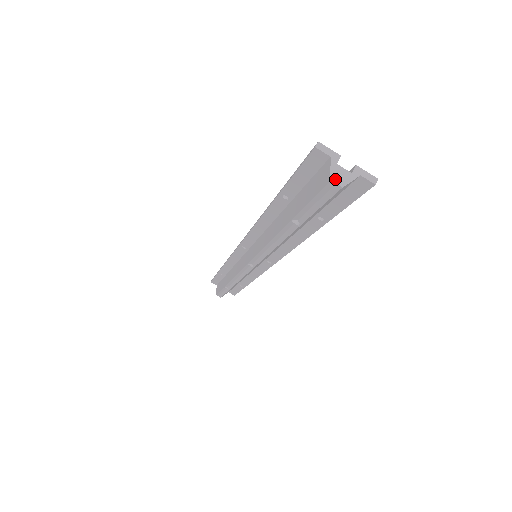
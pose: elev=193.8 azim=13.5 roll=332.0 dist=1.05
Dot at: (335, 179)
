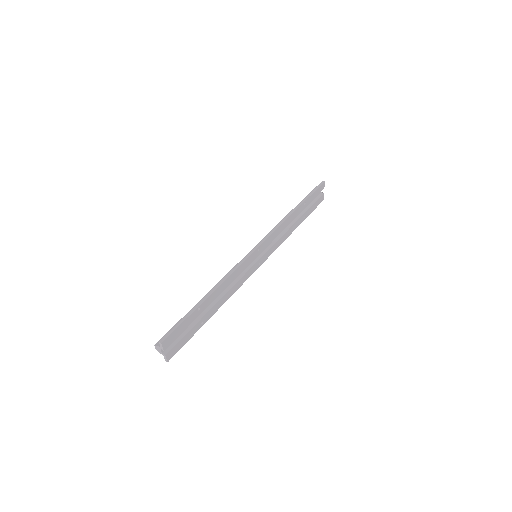
Dot at: (156, 347)
